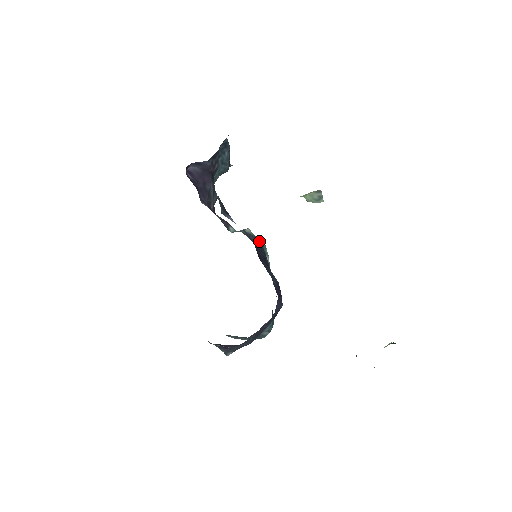
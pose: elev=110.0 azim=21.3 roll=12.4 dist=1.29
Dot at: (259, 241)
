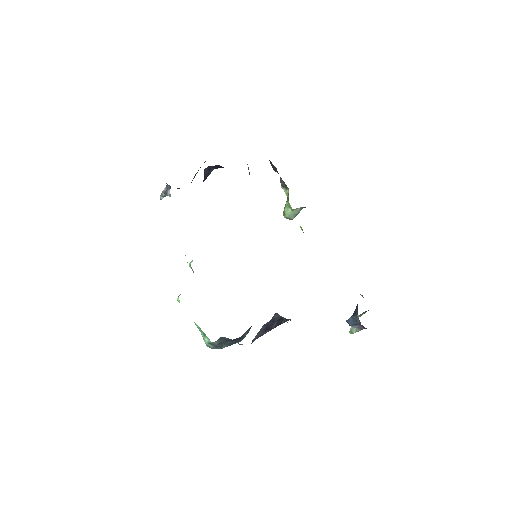
Dot at: occluded
